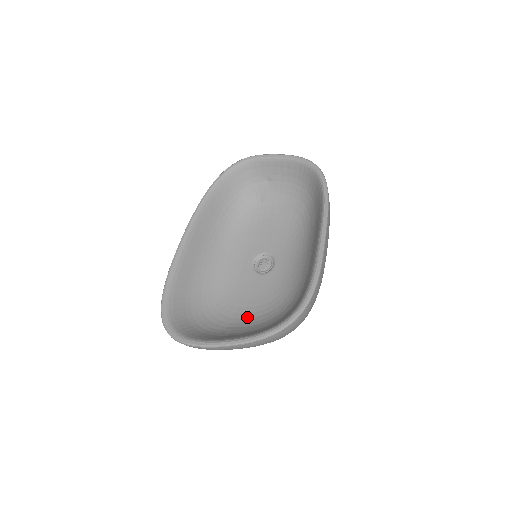
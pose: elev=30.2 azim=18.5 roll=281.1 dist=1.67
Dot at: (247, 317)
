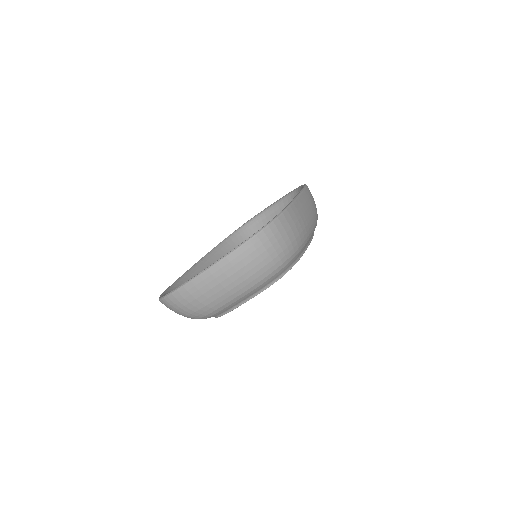
Dot at: occluded
